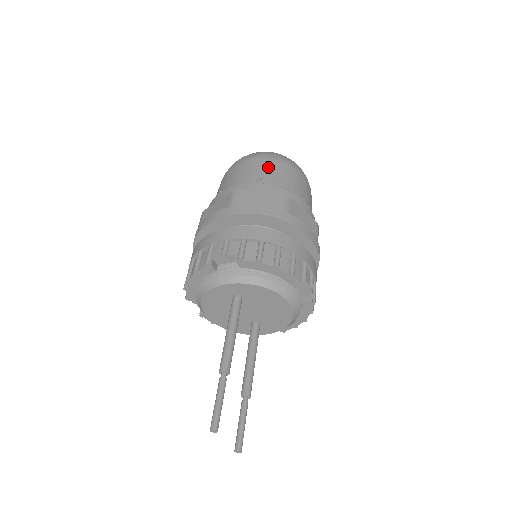
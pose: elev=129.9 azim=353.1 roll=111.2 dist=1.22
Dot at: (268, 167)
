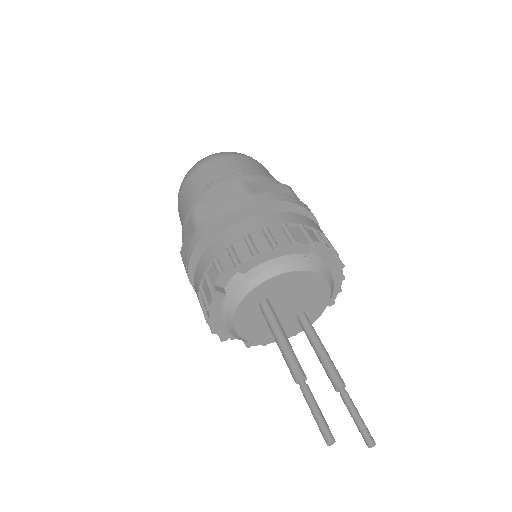
Dot at: (207, 172)
